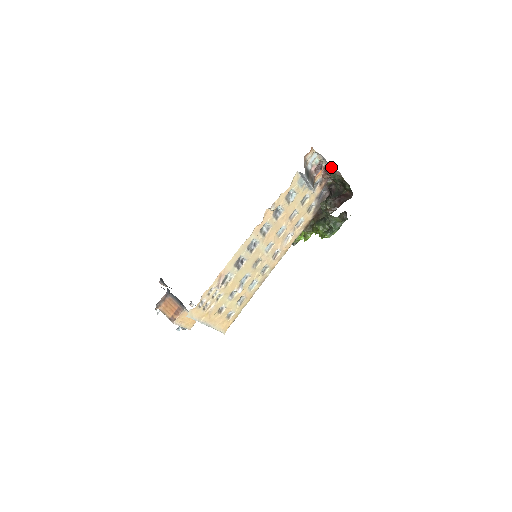
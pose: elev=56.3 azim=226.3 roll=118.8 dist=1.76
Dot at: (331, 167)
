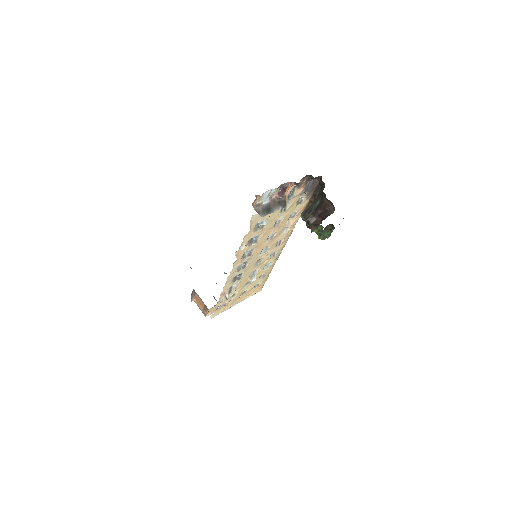
Dot at: occluded
